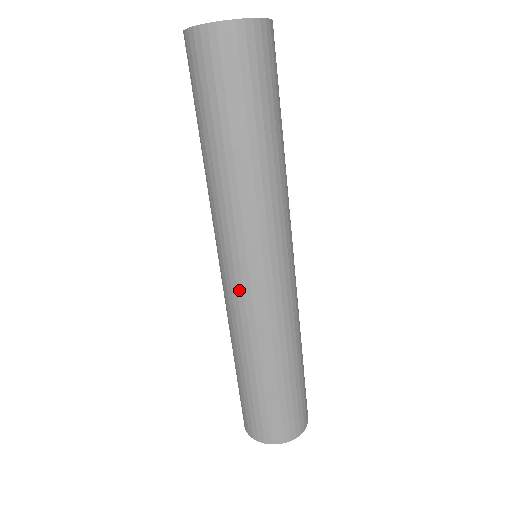
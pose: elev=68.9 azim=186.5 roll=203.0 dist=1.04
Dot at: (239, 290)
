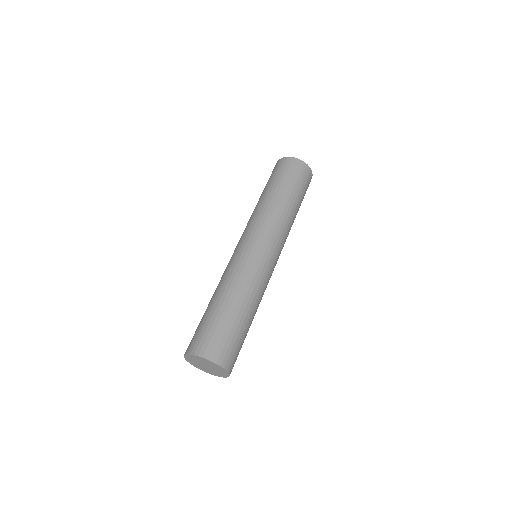
Dot at: occluded
